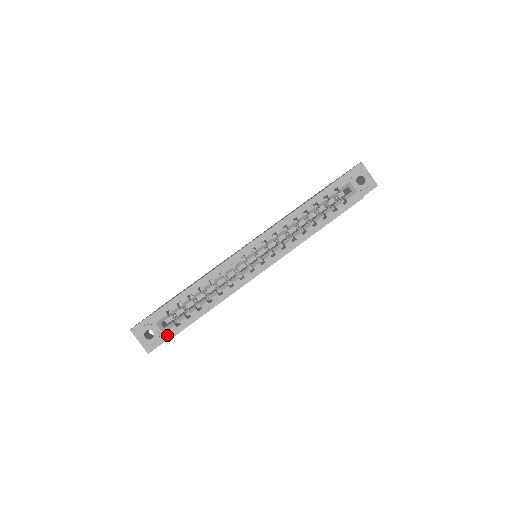
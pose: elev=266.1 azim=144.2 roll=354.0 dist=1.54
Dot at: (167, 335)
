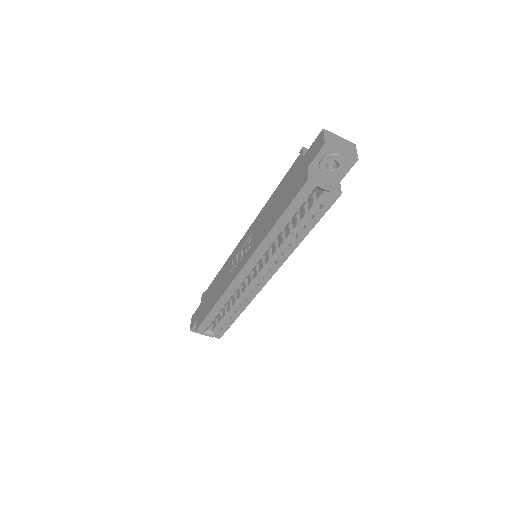
Dot at: (217, 336)
